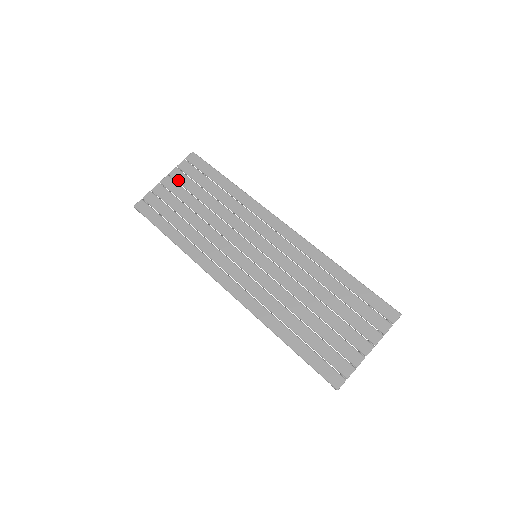
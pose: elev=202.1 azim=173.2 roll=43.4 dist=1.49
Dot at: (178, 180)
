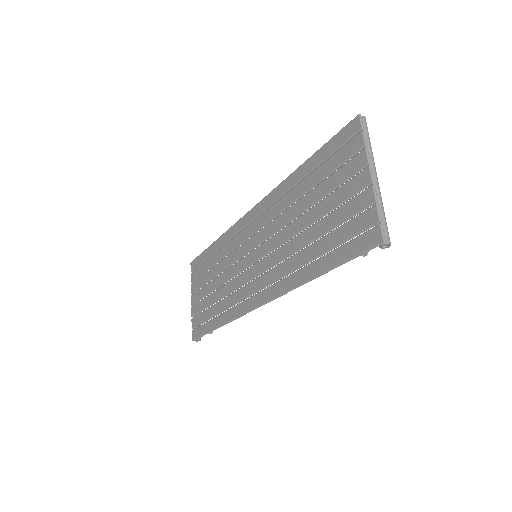
Dot at: (196, 289)
